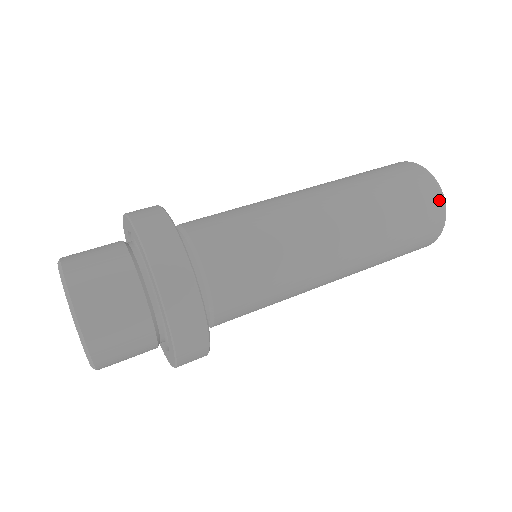
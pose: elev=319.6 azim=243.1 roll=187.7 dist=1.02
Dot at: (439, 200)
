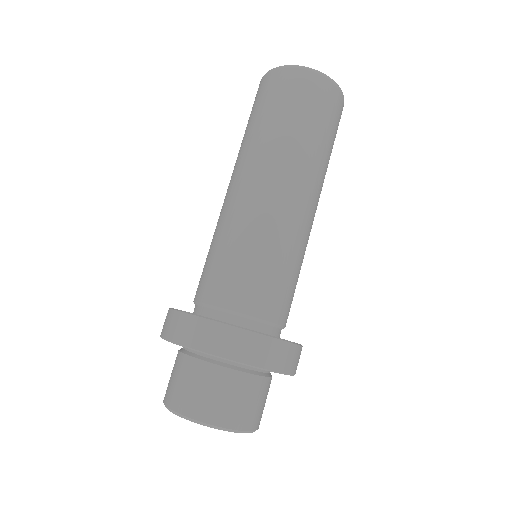
Dot at: (343, 102)
